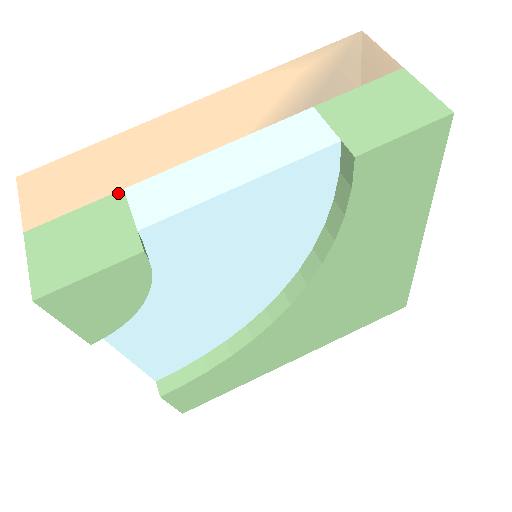
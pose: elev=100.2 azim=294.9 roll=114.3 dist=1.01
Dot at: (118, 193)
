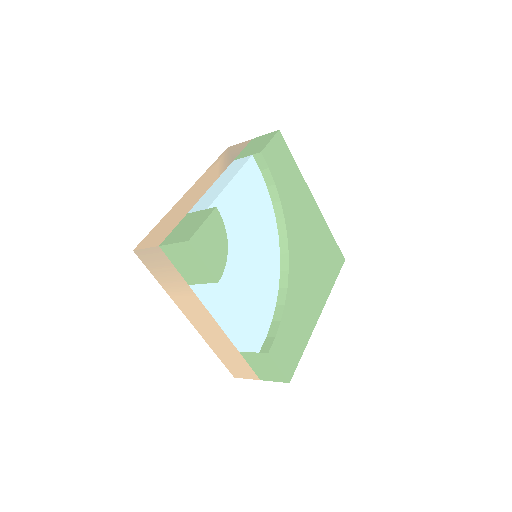
Dot at: (186, 215)
